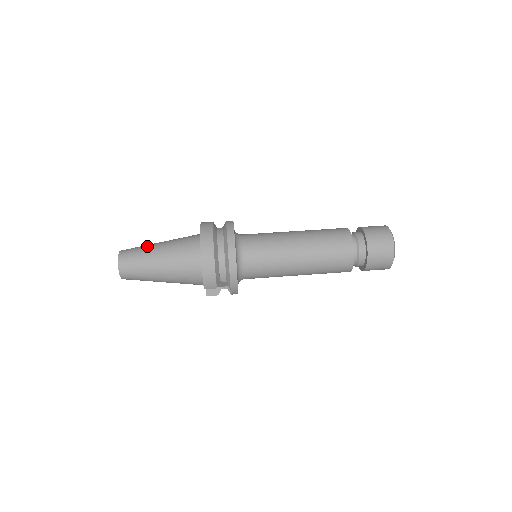
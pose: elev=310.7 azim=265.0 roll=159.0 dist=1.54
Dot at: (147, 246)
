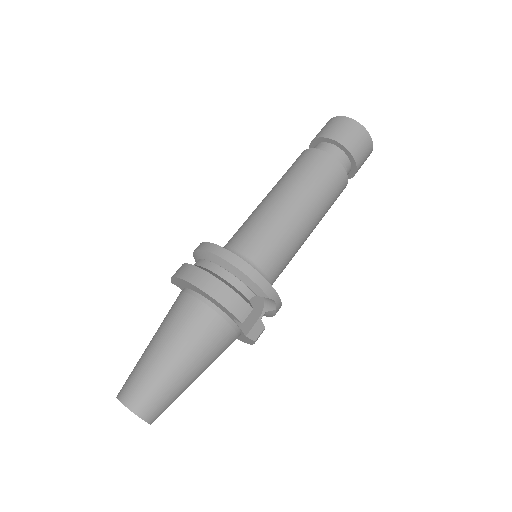
Dot at: occluded
